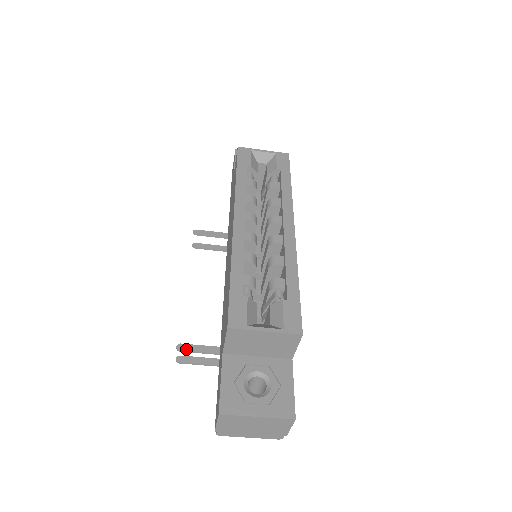
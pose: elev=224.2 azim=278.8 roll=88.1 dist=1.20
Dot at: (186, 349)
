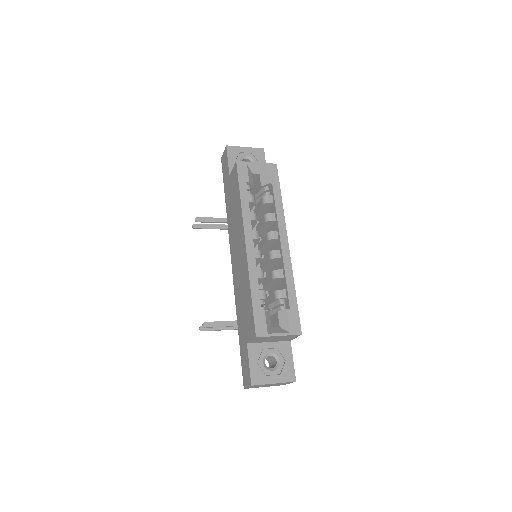
Dot at: (209, 326)
